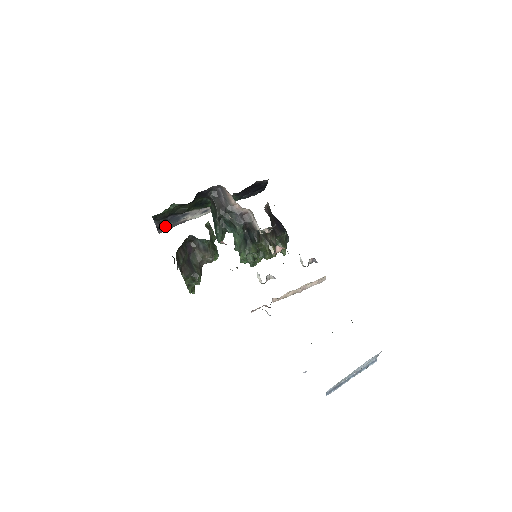
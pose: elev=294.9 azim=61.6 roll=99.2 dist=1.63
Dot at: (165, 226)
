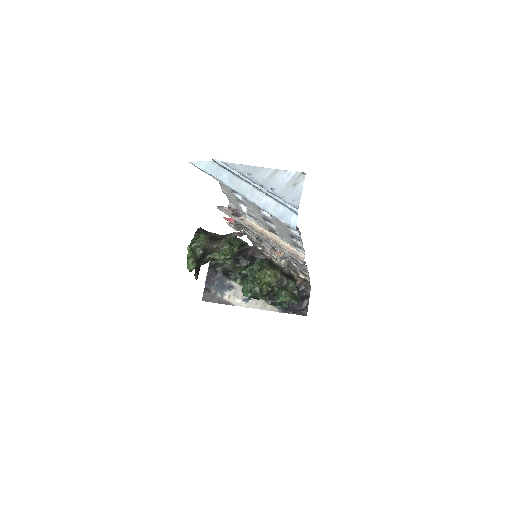
Dot at: (211, 295)
